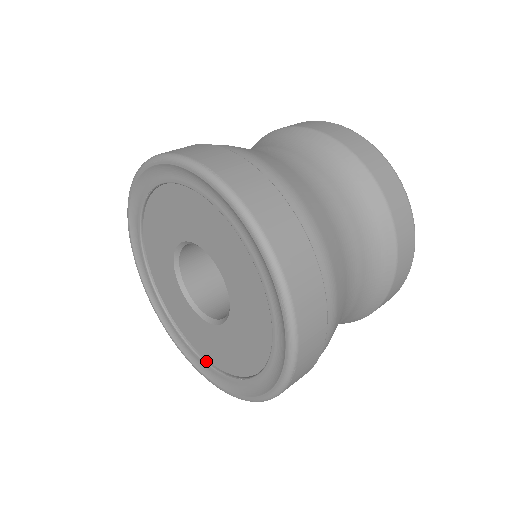
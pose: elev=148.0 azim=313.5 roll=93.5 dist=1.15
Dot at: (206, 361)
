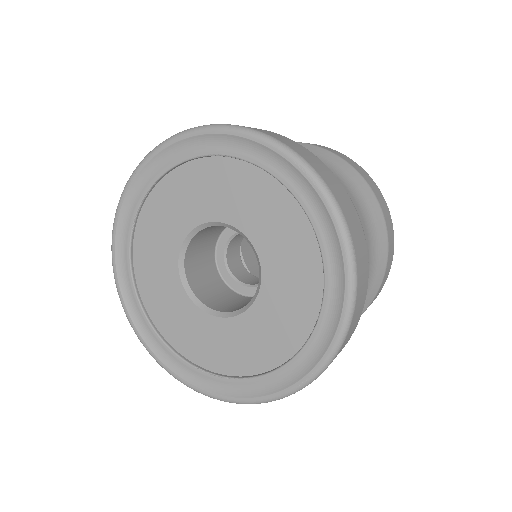
Dot at: (261, 374)
